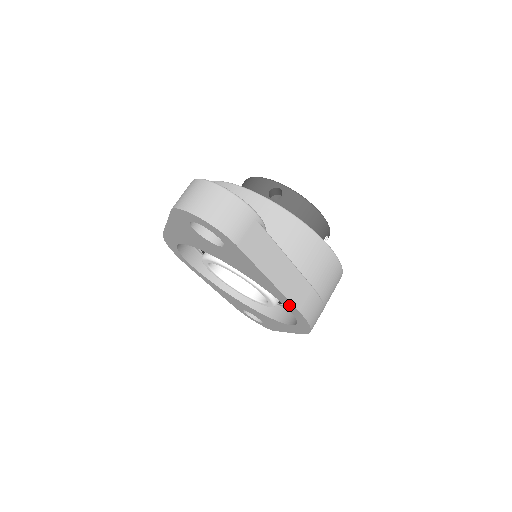
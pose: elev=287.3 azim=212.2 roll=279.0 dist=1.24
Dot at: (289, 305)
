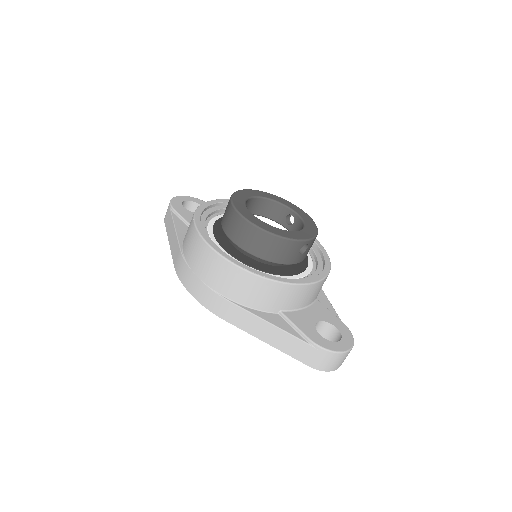
Dot at: occluded
